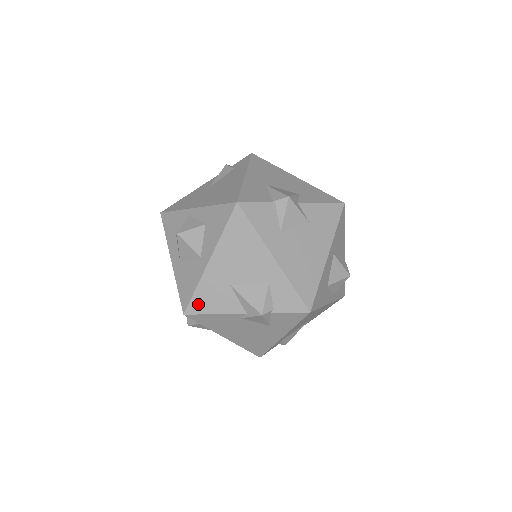
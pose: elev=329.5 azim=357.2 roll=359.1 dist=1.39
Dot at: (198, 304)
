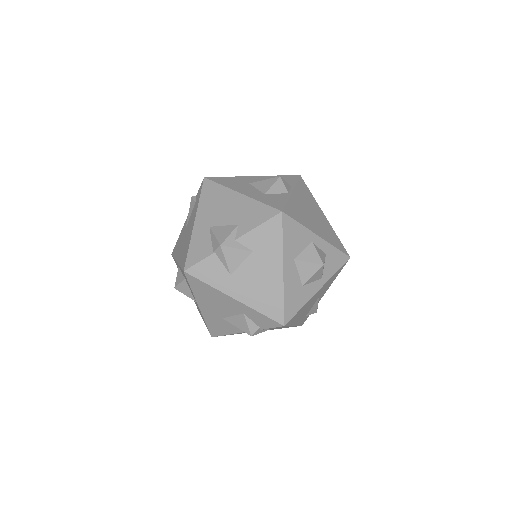
Dot at: (214, 331)
